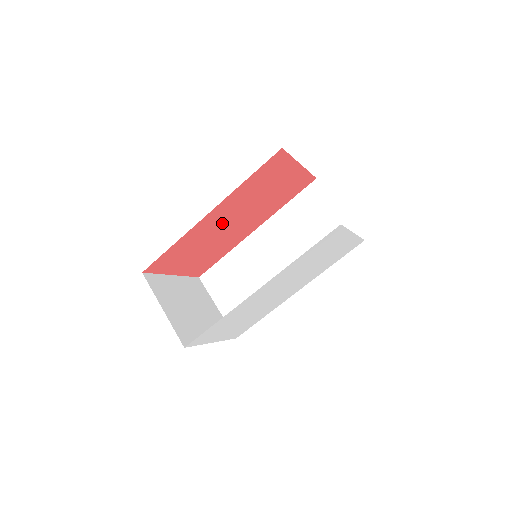
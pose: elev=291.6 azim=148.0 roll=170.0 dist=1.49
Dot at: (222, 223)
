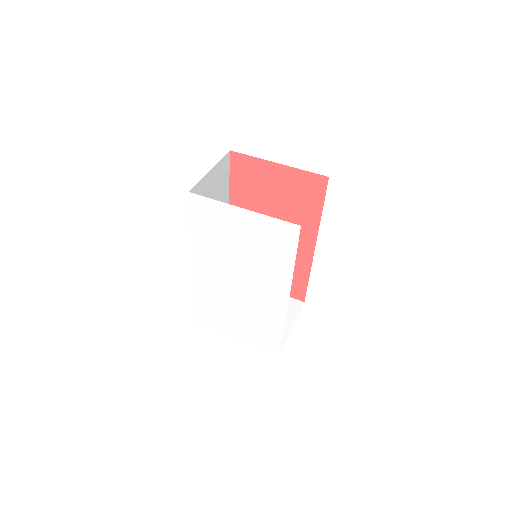
Dot at: occluded
